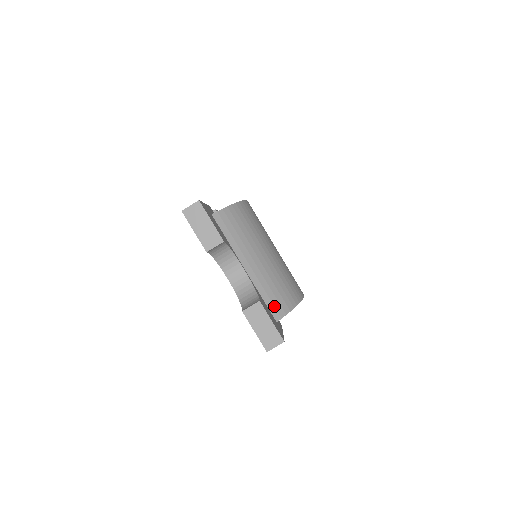
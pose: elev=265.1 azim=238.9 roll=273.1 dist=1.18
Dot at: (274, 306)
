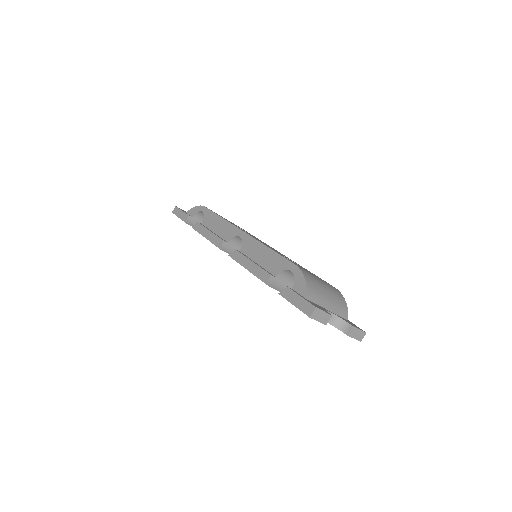
Dot at: (344, 314)
